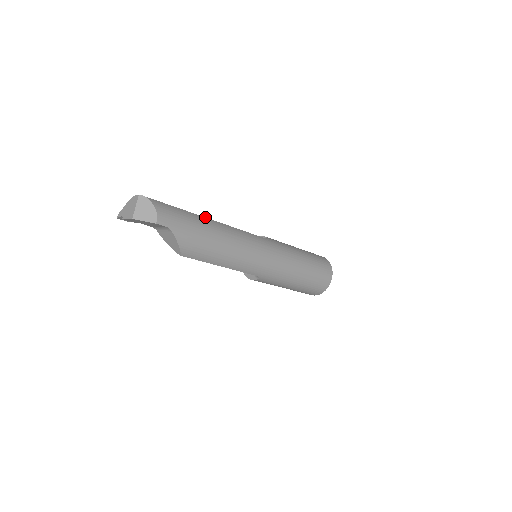
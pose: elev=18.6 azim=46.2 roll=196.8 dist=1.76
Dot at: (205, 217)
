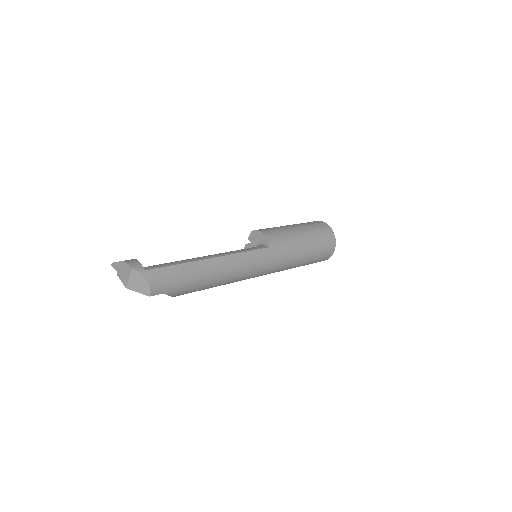
Dot at: (203, 259)
